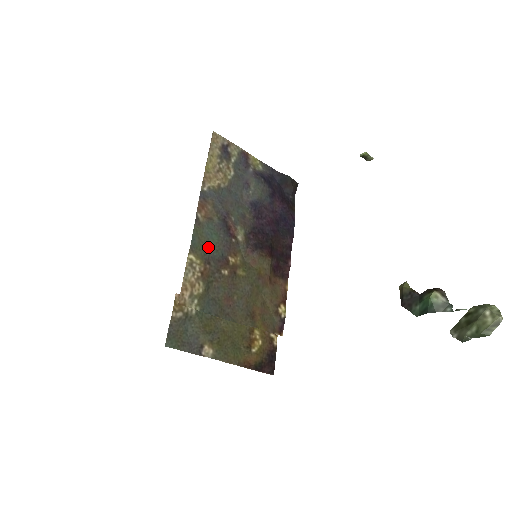
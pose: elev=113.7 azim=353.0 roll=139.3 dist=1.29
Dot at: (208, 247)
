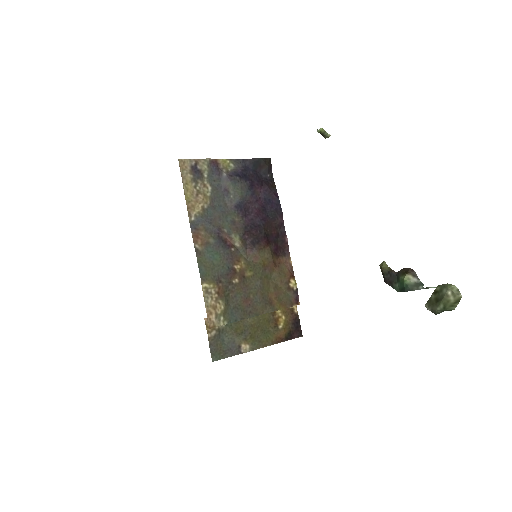
Dot at: (214, 269)
